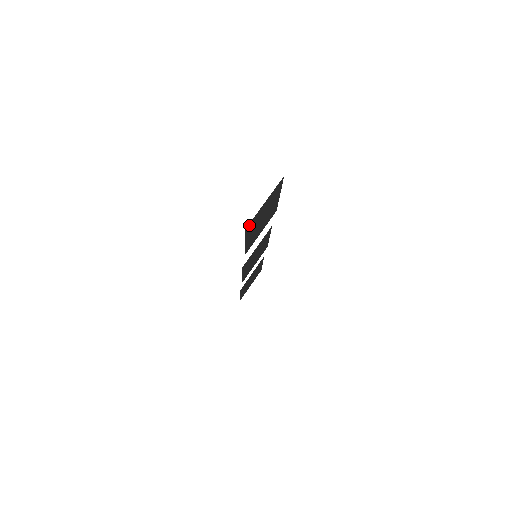
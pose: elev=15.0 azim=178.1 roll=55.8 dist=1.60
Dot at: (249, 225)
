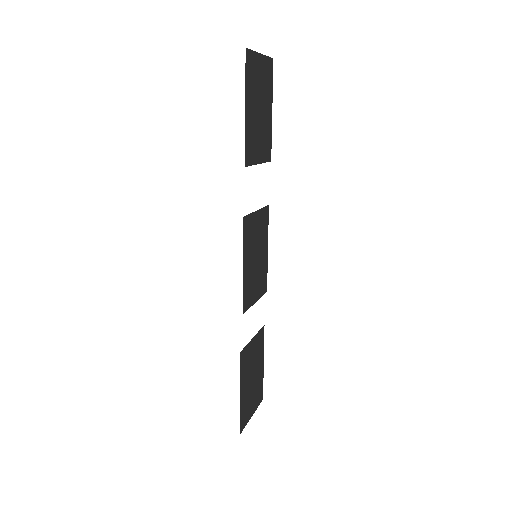
Dot at: (248, 57)
